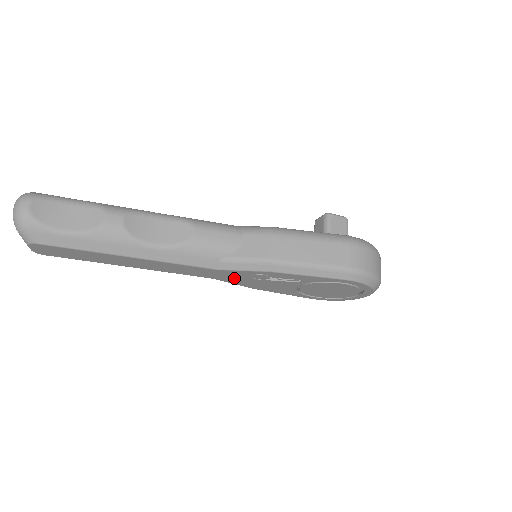
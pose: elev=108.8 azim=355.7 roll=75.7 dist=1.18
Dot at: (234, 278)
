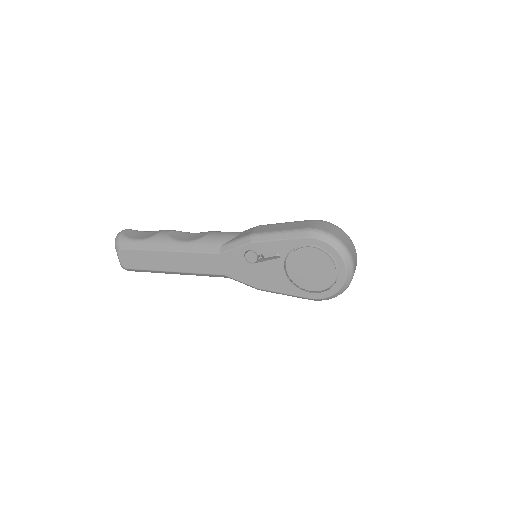
Dot at: (237, 268)
